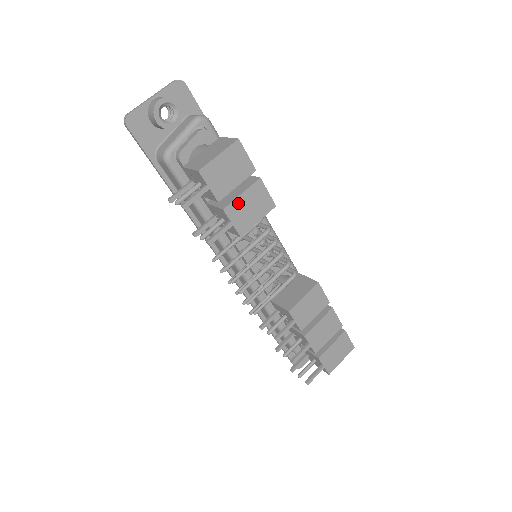
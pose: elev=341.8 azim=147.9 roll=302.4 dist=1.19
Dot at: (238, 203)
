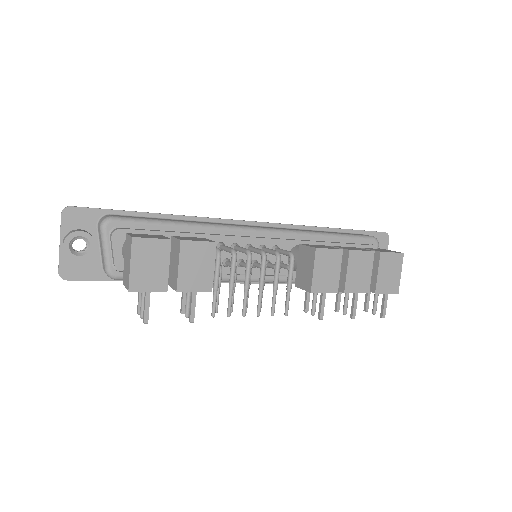
Dot at: (183, 275)
